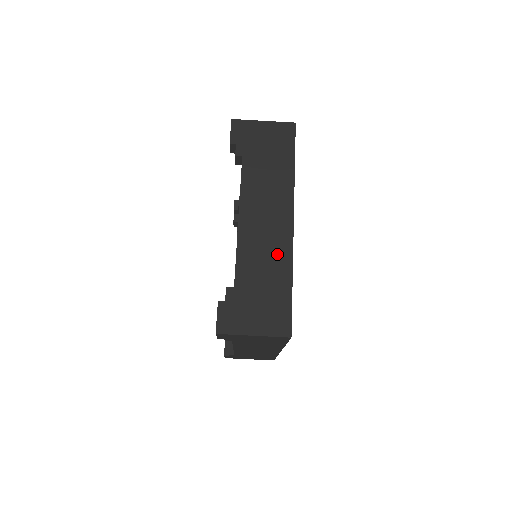
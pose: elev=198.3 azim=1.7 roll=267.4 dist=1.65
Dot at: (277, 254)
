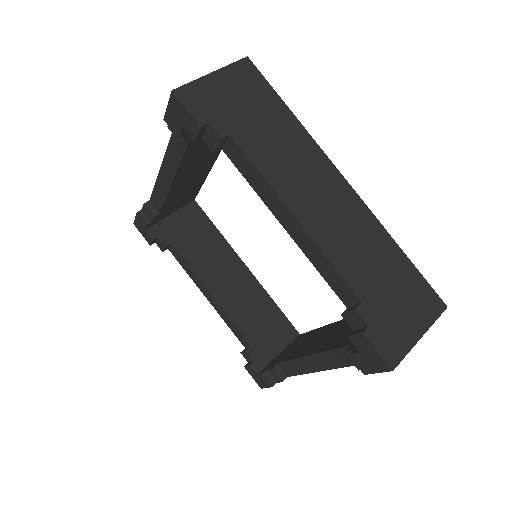
Dot at: (364, 230)
